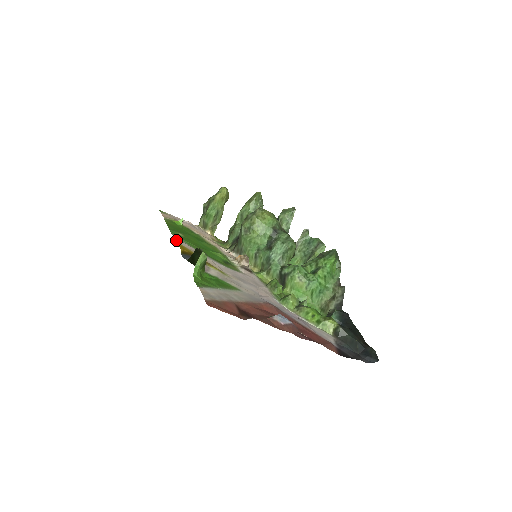
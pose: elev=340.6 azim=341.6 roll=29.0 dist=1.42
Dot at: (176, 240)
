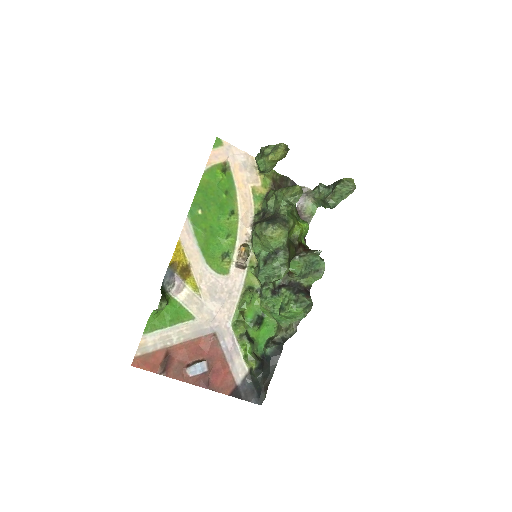
Dot at: (181, 235)
